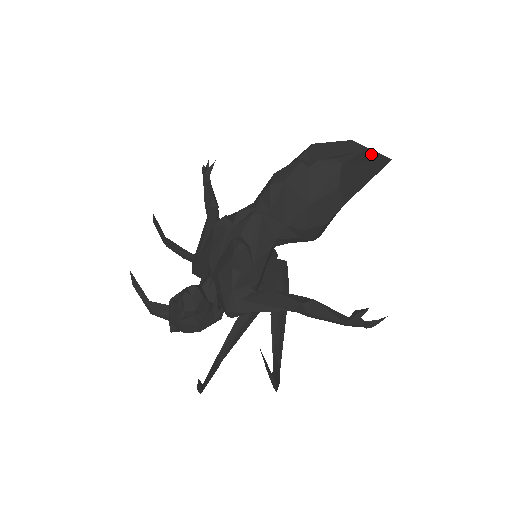
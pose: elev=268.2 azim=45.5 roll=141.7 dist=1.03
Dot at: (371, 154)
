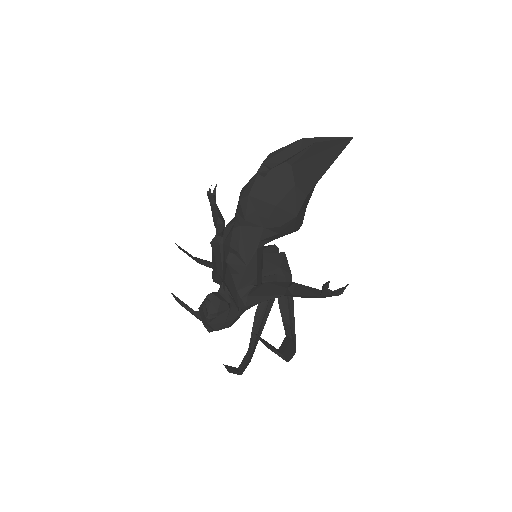
Dot at: (323, 144)
